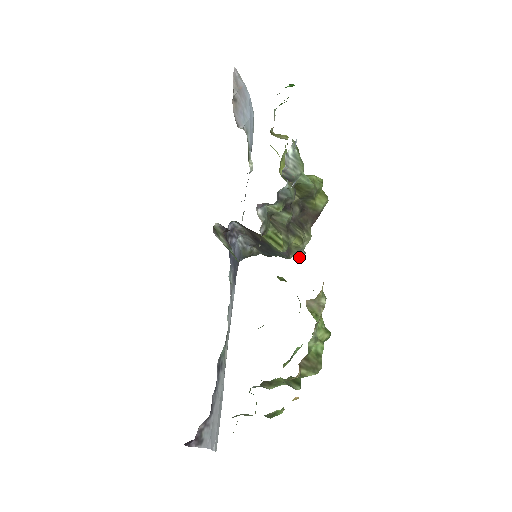
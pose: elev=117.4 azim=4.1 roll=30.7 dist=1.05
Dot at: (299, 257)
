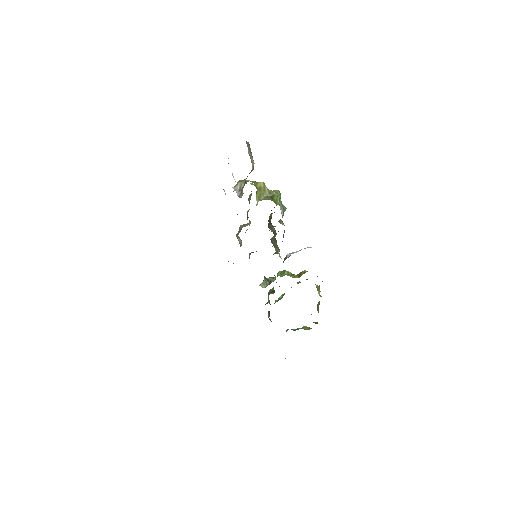
Dot at: occluded
